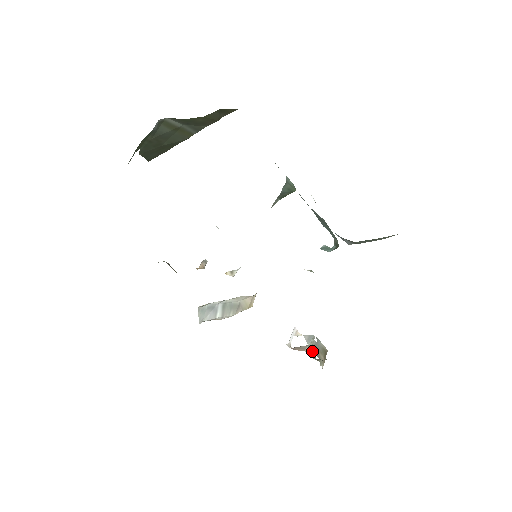
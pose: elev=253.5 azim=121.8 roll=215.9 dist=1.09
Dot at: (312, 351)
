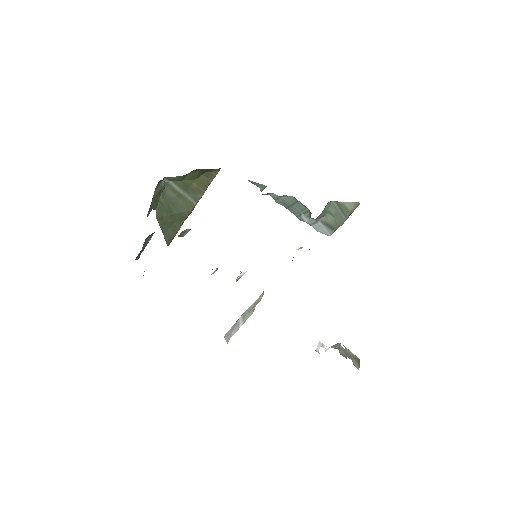
Dot at: (341, 352)
